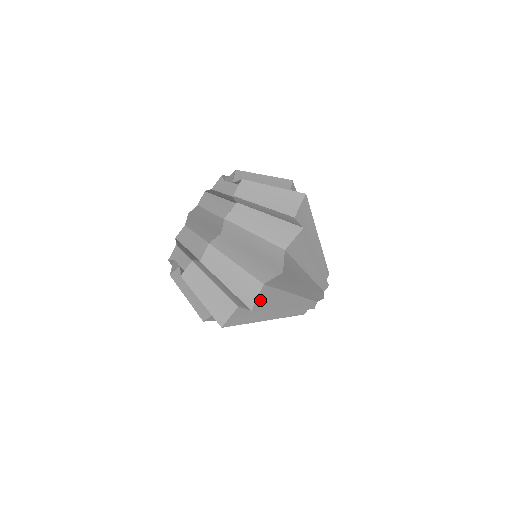
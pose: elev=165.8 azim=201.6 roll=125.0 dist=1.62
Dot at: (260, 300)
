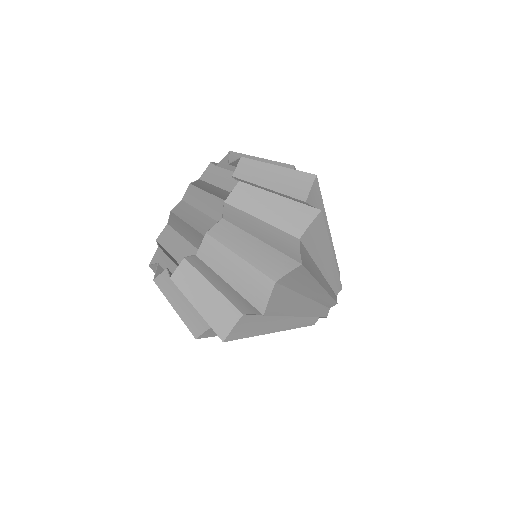
Dot at: (272, 302)
